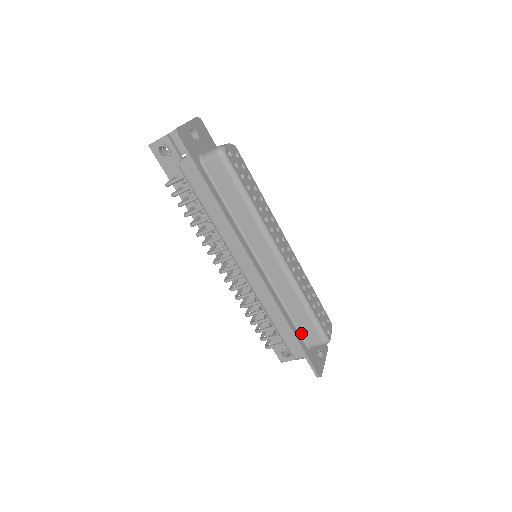
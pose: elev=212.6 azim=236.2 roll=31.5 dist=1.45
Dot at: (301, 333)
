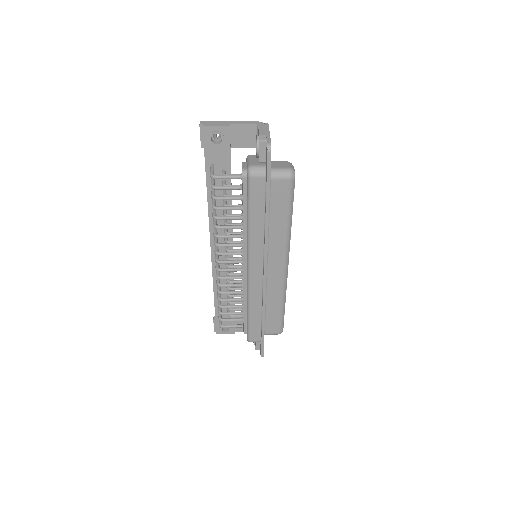
Dot at: (266, 324)
